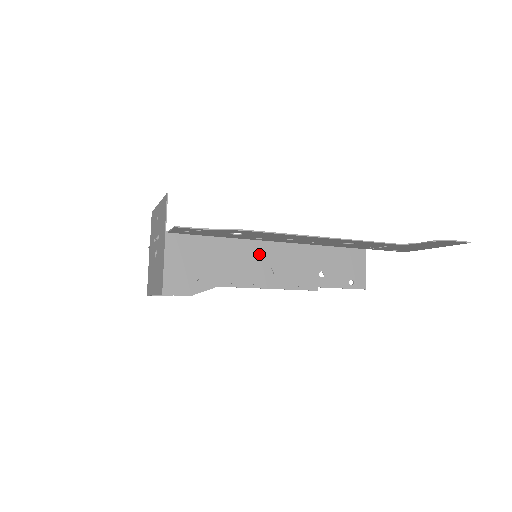
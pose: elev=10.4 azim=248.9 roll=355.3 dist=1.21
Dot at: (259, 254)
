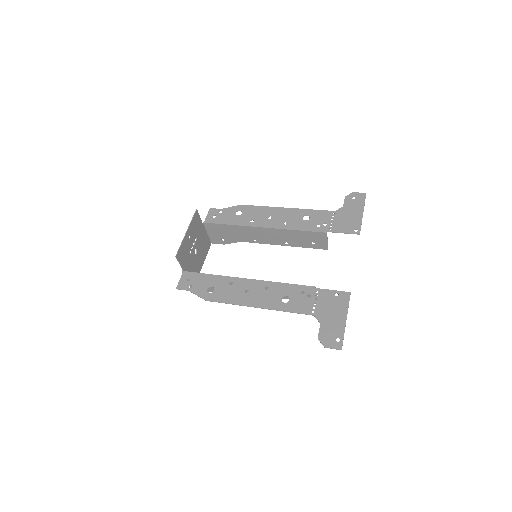
Dot at: occluded
